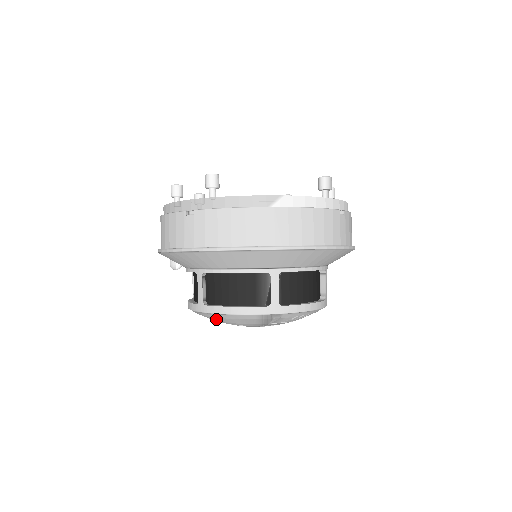
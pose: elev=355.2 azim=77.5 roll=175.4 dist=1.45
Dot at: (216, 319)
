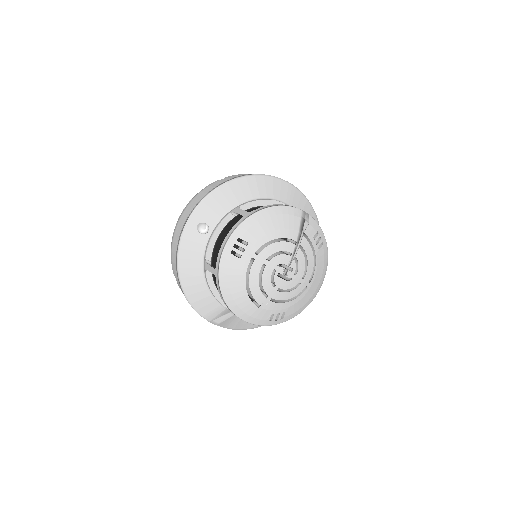
Dot at: (260, 228)
